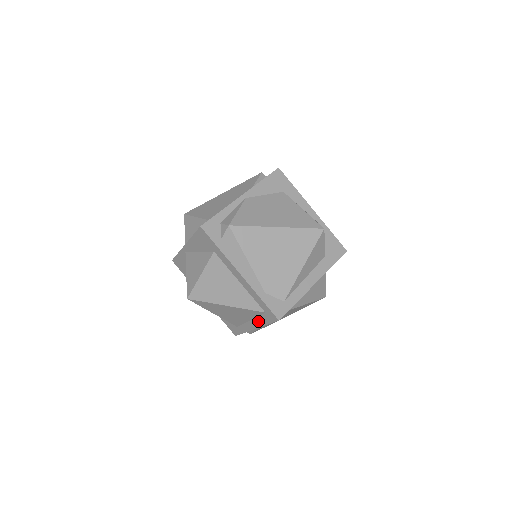
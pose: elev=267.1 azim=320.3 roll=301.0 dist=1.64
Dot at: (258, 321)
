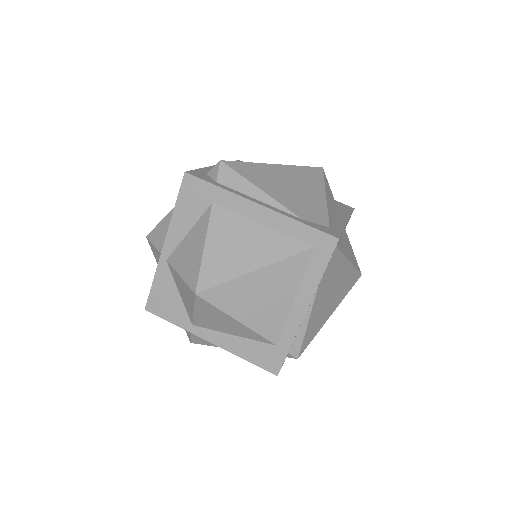
Dot at: (308, 284)
